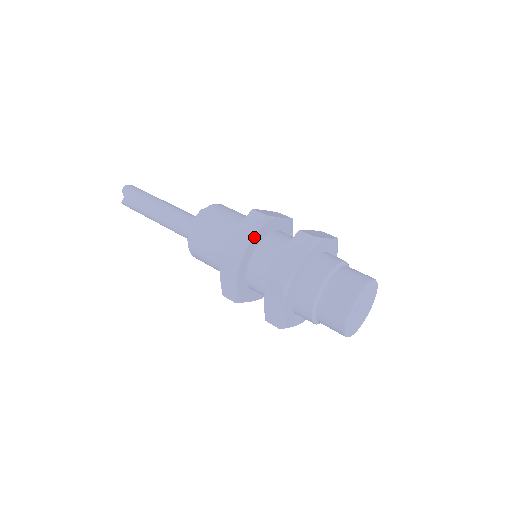
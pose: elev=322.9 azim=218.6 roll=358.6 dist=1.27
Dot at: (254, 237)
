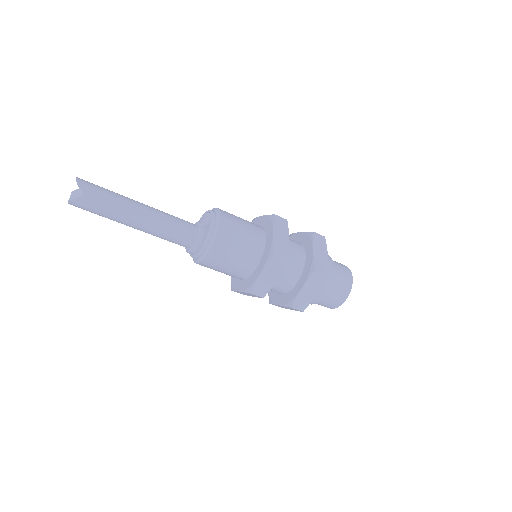
Dot at: occluded
